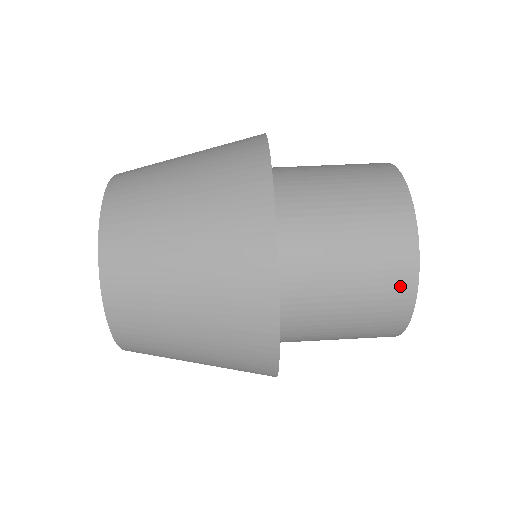
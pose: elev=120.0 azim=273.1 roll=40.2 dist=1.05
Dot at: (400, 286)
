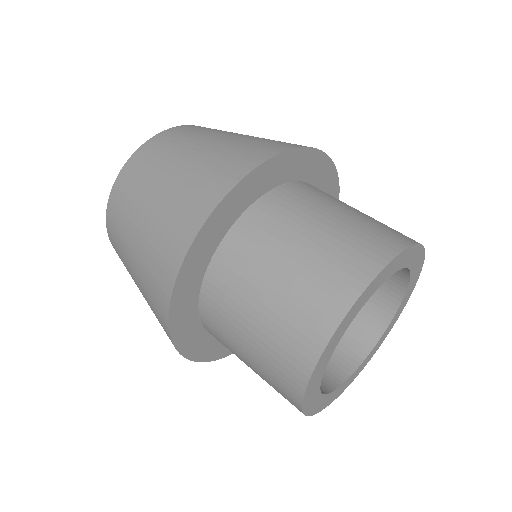
Dot at: (360, 263)
